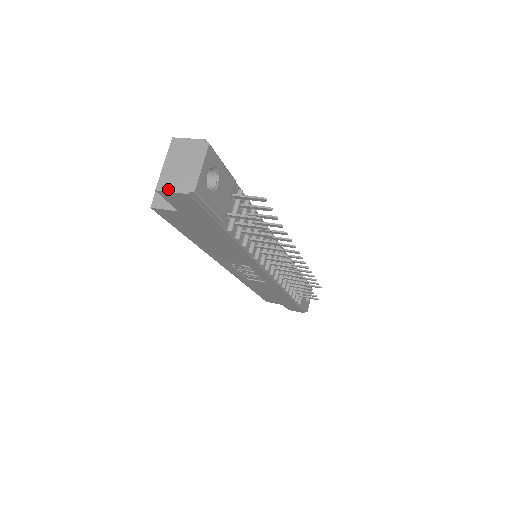
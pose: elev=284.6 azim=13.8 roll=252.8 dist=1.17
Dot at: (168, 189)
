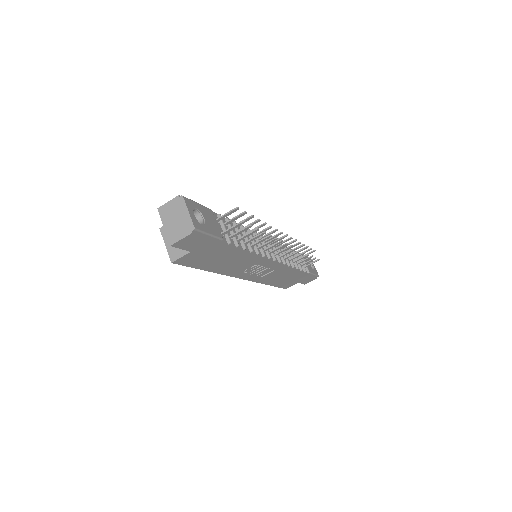
Dot at: (178, 239)
